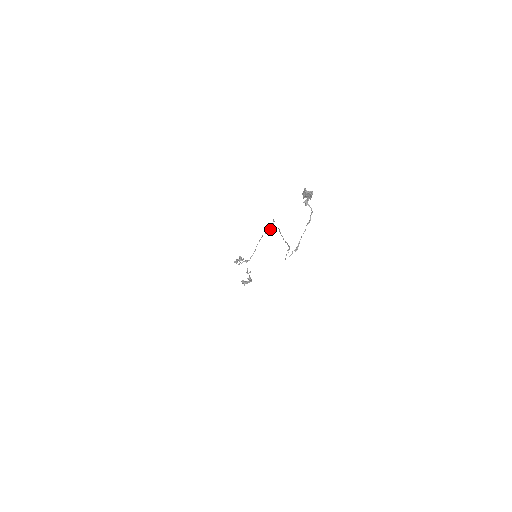
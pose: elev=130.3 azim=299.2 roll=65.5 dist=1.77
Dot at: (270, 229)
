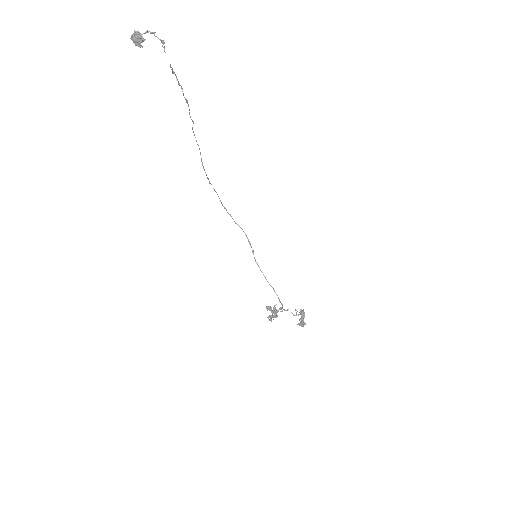
Dot at: occluded
